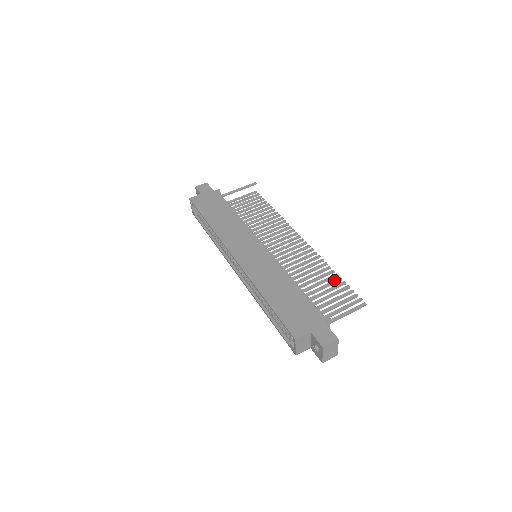
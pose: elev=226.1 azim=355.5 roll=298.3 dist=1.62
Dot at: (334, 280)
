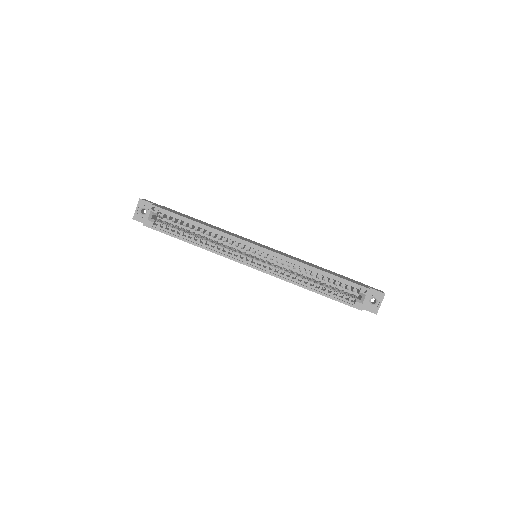
Dot at: occluded
